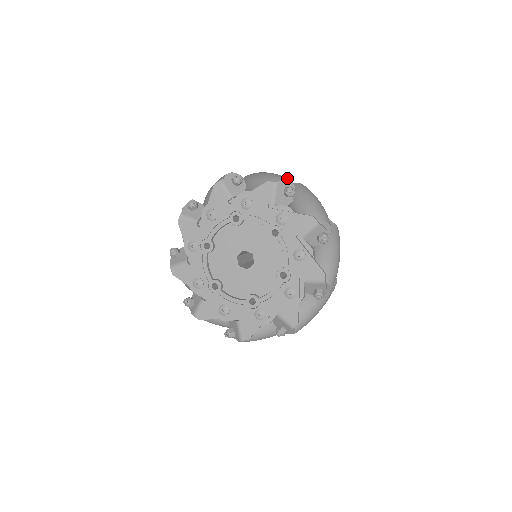
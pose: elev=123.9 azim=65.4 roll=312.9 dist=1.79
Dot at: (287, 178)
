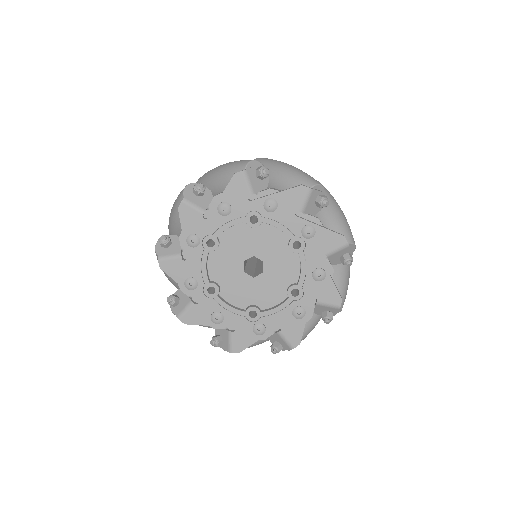
Dot at: occluded
